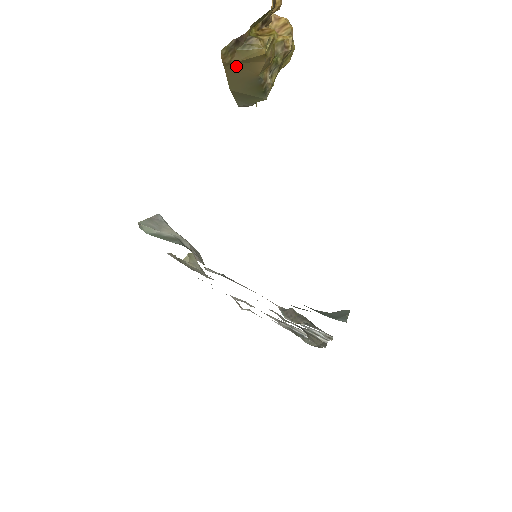
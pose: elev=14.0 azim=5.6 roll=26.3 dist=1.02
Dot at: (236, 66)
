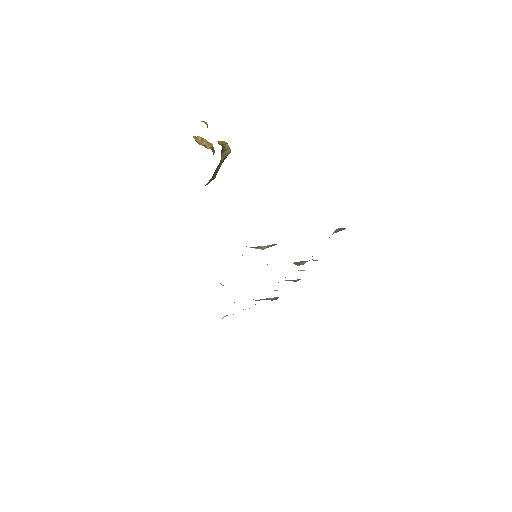
Dot at: (220, 163)
